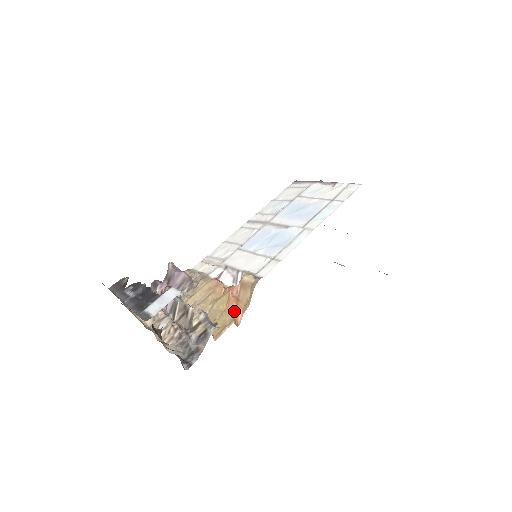
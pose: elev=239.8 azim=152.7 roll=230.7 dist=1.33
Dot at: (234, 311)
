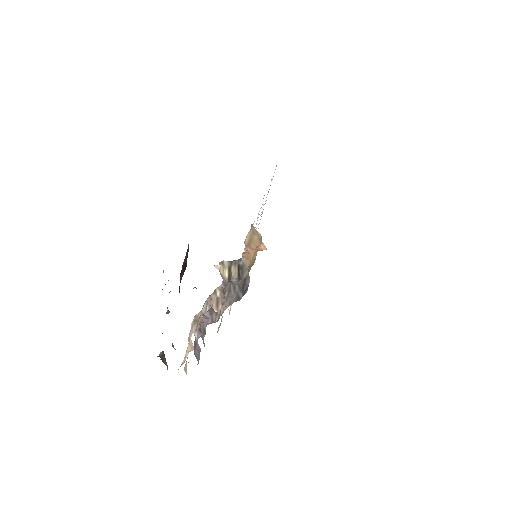
Dot at: (255, 252)
